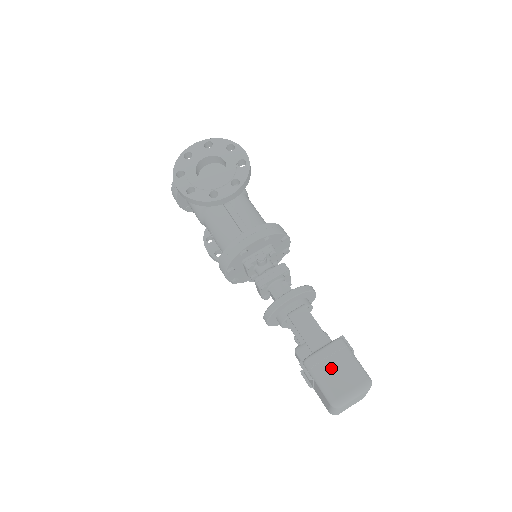
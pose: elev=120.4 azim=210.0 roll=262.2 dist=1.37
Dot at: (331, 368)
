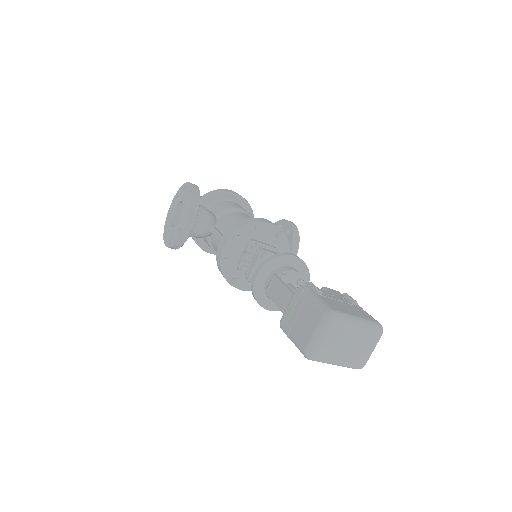
Dot at: (295, 321)
